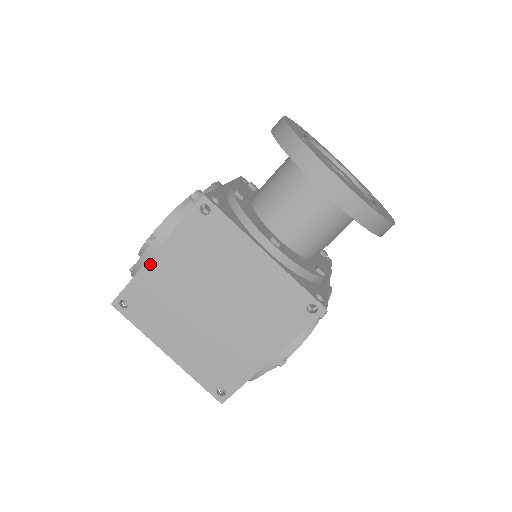
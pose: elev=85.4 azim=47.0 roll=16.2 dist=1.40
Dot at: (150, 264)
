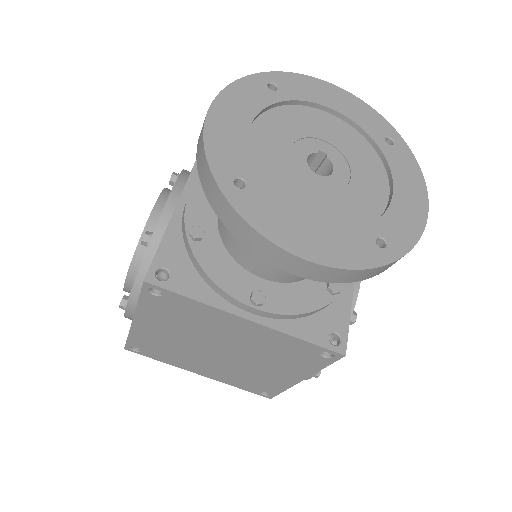
Dot at: (135, 328)
